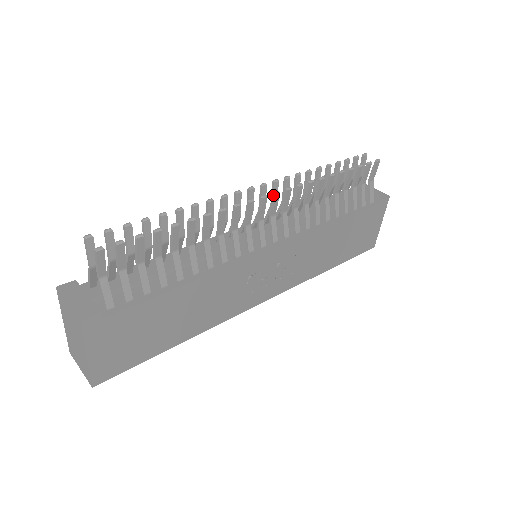
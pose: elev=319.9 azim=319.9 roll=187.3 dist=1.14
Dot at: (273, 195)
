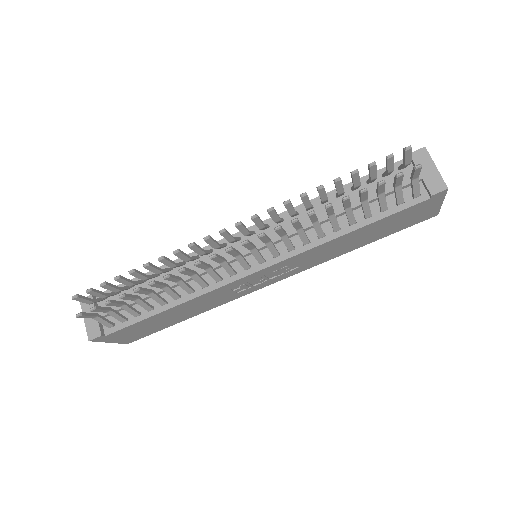
Dot at: (242, 243)
